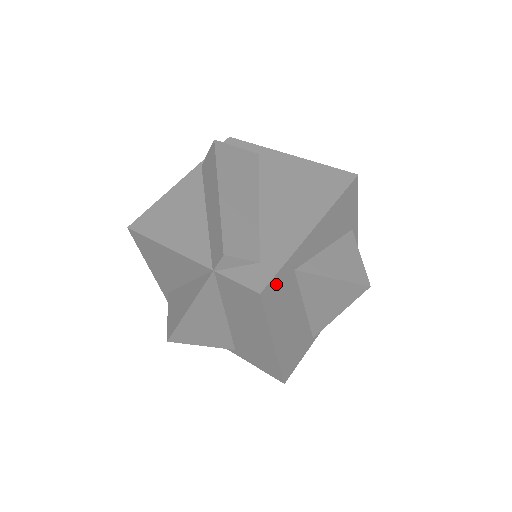
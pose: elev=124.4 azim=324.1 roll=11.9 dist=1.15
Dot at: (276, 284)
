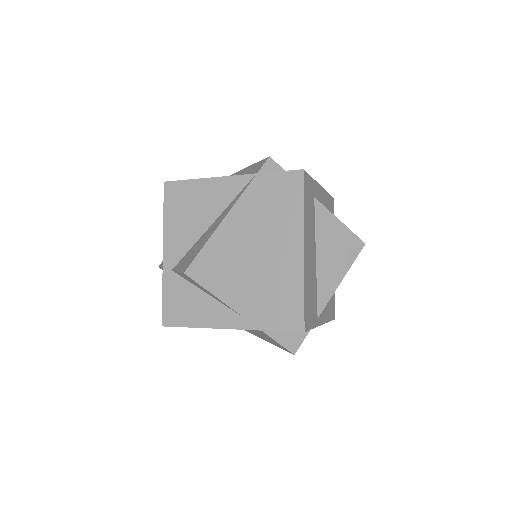
Dot at: (308, 184)
